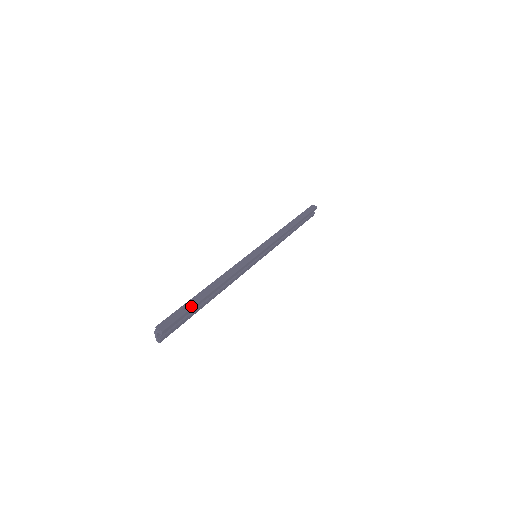
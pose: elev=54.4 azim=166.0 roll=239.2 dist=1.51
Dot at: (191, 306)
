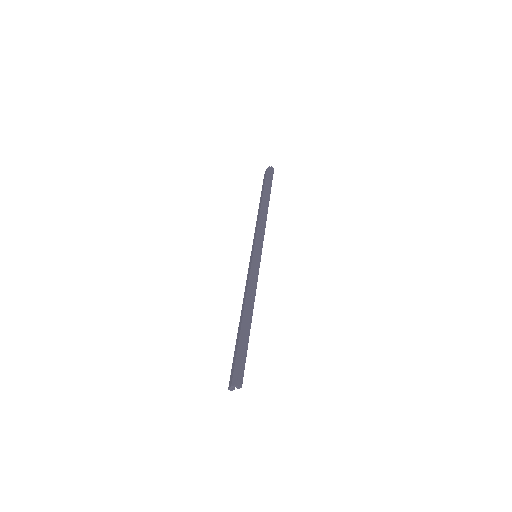
Dot at: (247, 348)
